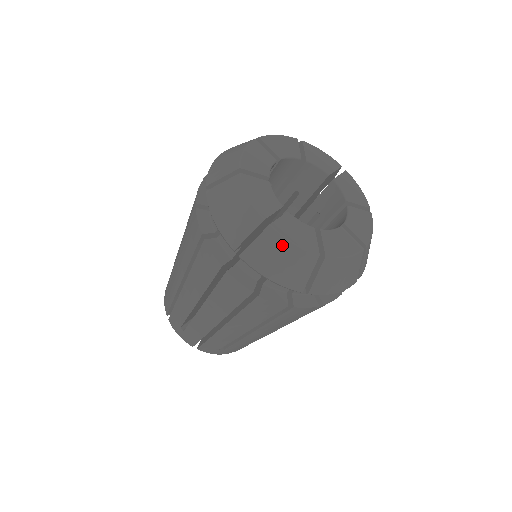
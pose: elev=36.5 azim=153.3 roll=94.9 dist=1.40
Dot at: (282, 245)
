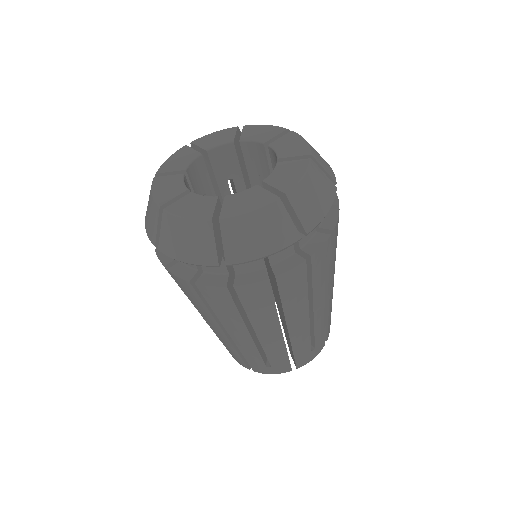
Dot at: (244, 222)
